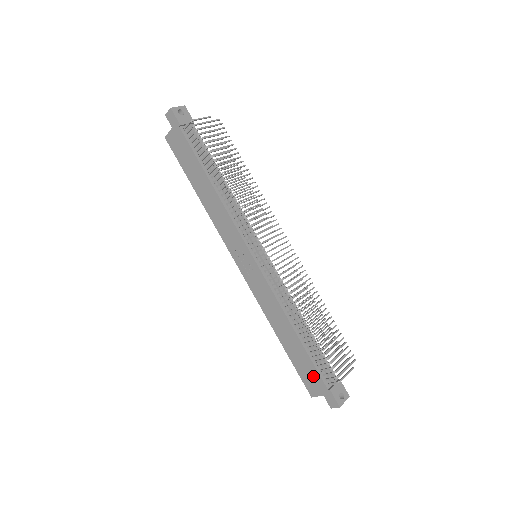
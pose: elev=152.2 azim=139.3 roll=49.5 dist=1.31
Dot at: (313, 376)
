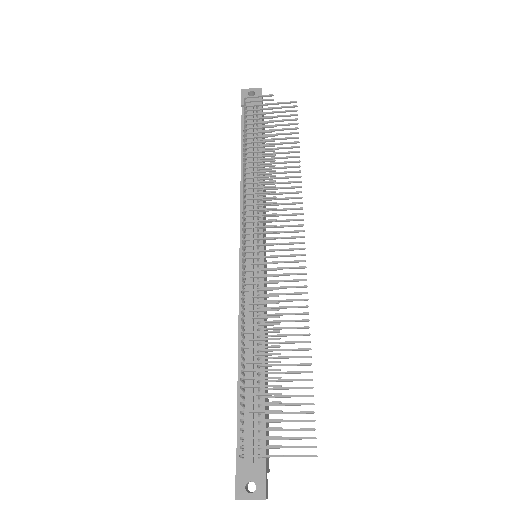
Dot at: occluded
